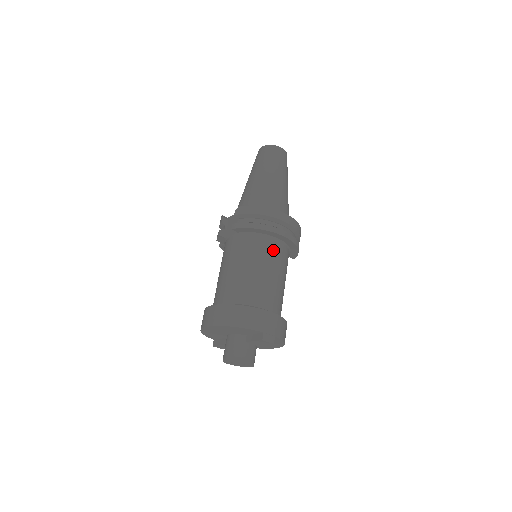
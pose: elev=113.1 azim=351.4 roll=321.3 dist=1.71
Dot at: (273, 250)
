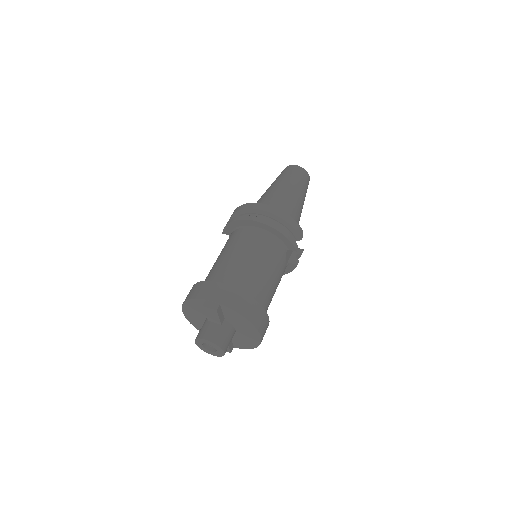
Dot at: (247, 236)
